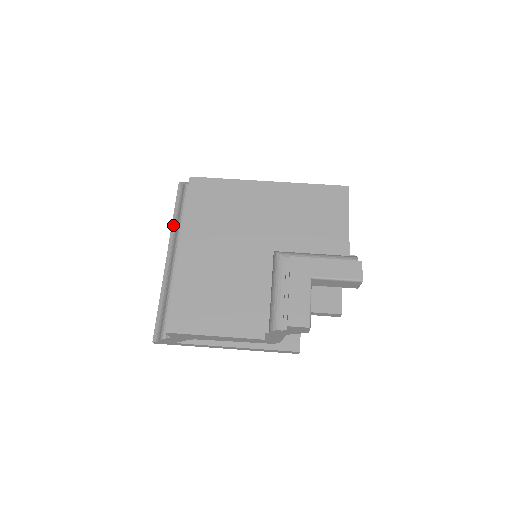
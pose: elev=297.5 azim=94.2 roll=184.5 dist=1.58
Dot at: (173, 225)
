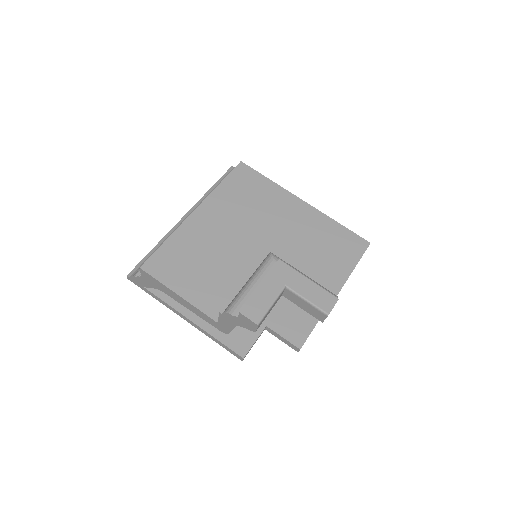
Dot at: (205, 196)
